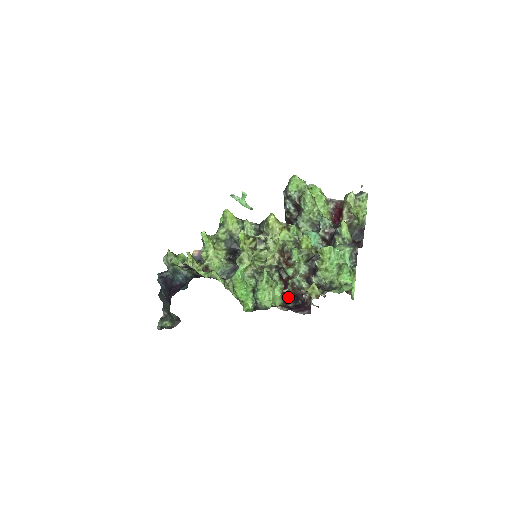
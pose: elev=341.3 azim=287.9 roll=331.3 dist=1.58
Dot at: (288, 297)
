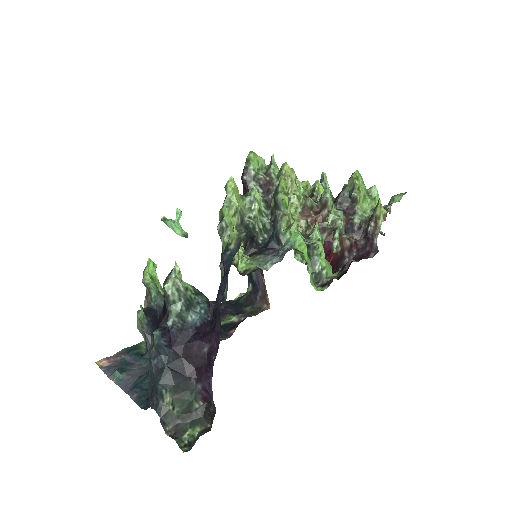
Dot at: (336, 262)
